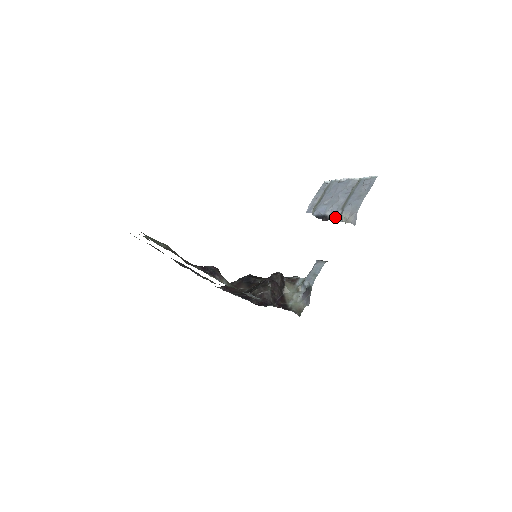
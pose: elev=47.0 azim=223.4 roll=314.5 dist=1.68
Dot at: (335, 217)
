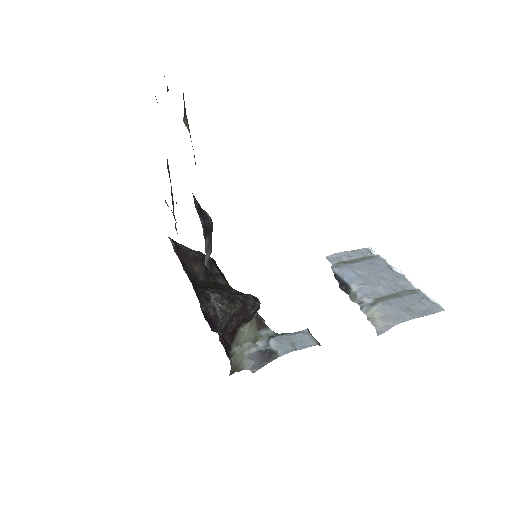
Dot at: (360, 300)
